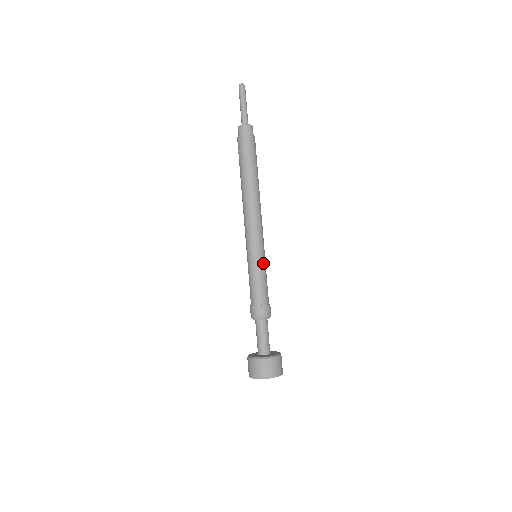
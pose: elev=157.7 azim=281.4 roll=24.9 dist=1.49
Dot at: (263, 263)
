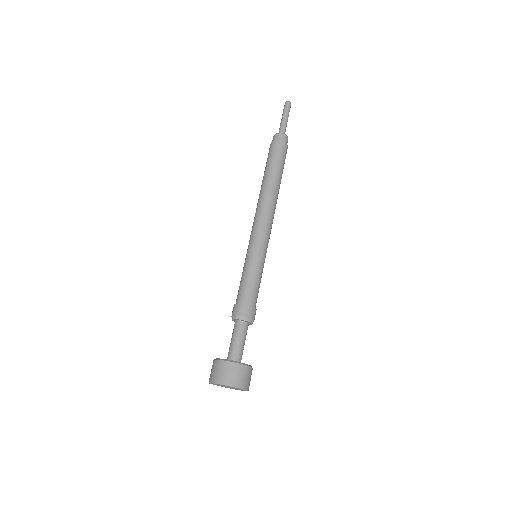
Dot at: (259, 262)
